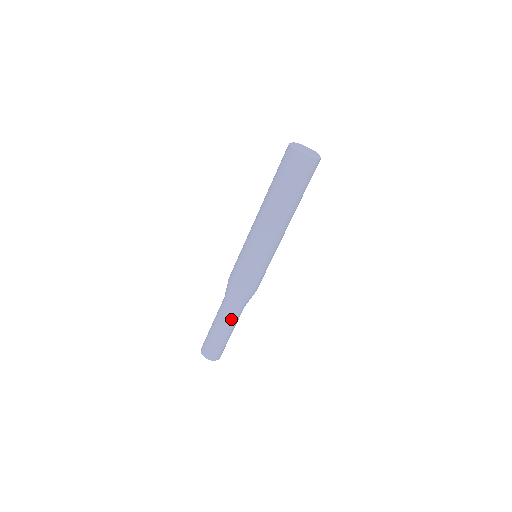
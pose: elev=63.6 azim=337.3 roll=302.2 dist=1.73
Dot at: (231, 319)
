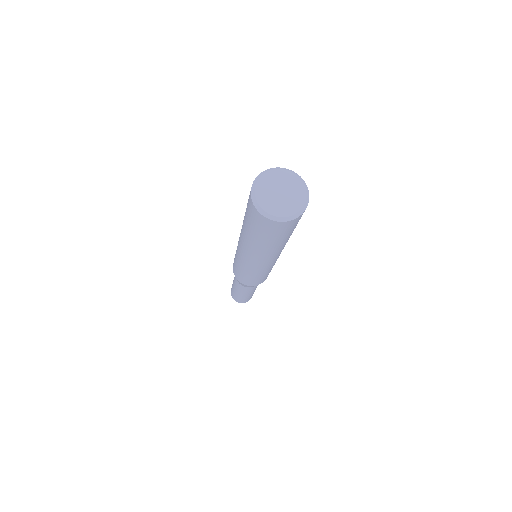
Dot at: (238, 287)
